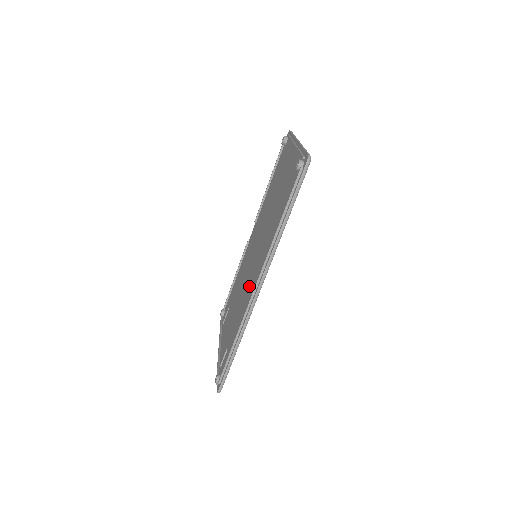
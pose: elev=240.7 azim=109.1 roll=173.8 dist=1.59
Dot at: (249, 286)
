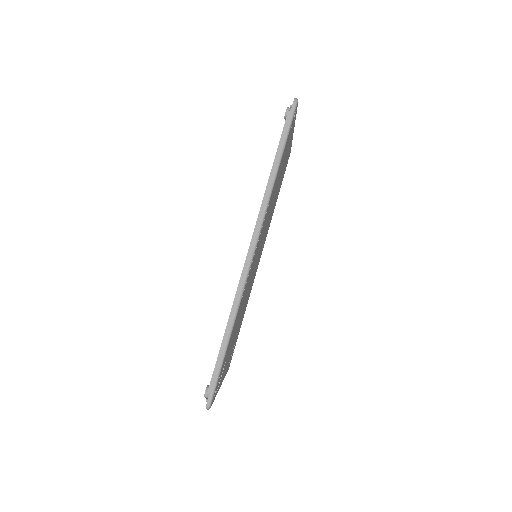
Dot at: occluded
